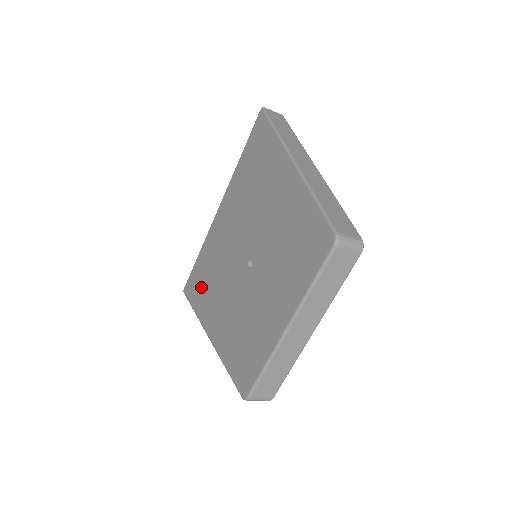
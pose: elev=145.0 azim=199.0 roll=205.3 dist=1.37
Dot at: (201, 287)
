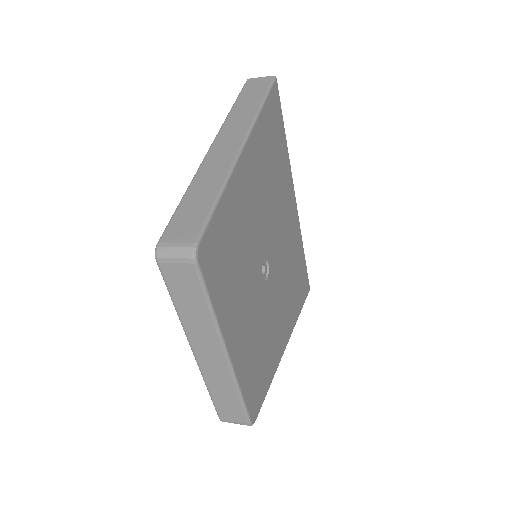
Dot at: occluded
